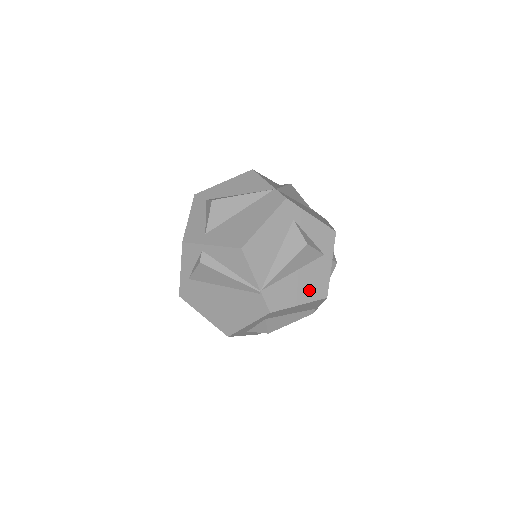
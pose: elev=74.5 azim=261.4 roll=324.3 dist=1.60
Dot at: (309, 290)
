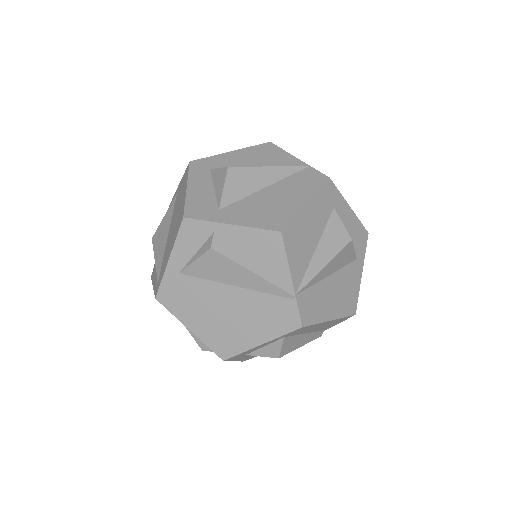
Dot at: (341, 302)
